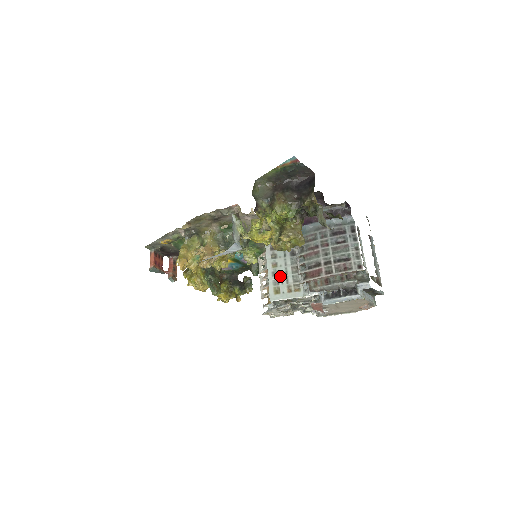
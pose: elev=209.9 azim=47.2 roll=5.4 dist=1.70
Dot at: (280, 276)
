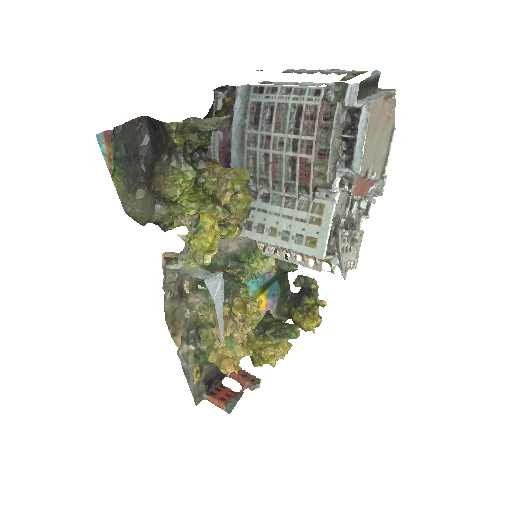
Dot at: (291, 229)
